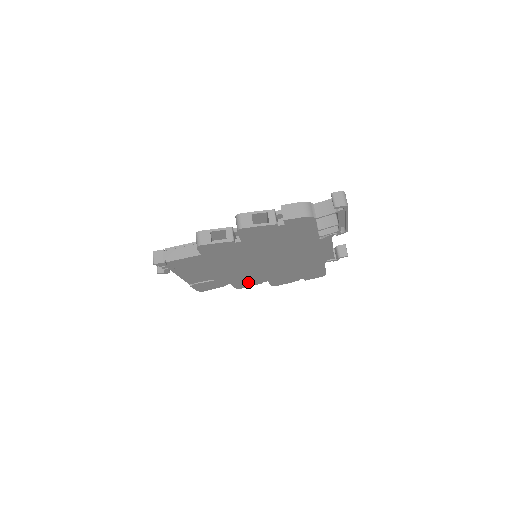
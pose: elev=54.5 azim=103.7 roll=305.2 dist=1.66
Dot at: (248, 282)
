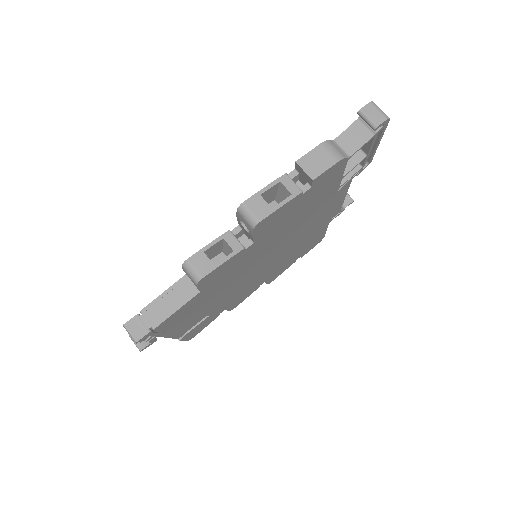
Dot at: (244, 295)
